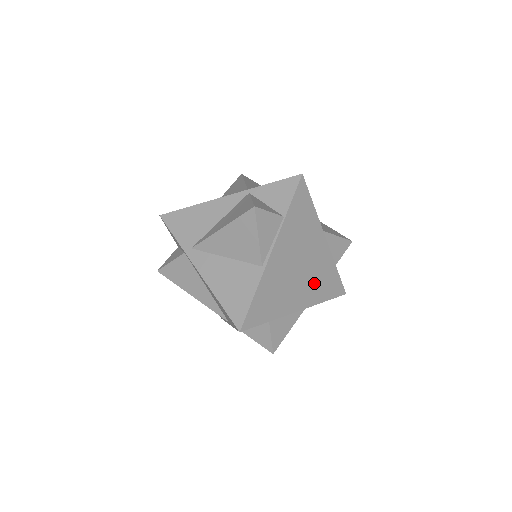
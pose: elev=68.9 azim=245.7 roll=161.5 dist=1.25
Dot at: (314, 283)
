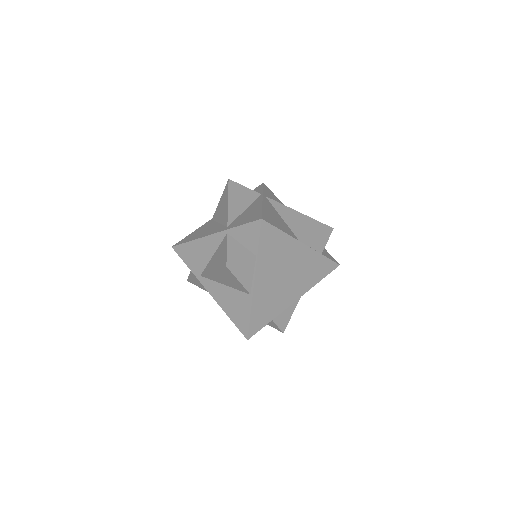
Dot at: (303, 277)
